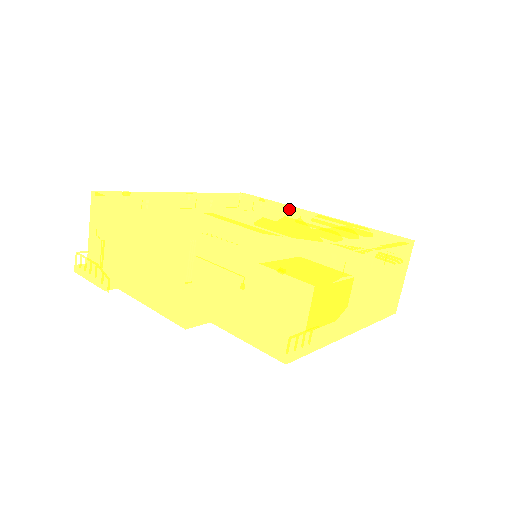
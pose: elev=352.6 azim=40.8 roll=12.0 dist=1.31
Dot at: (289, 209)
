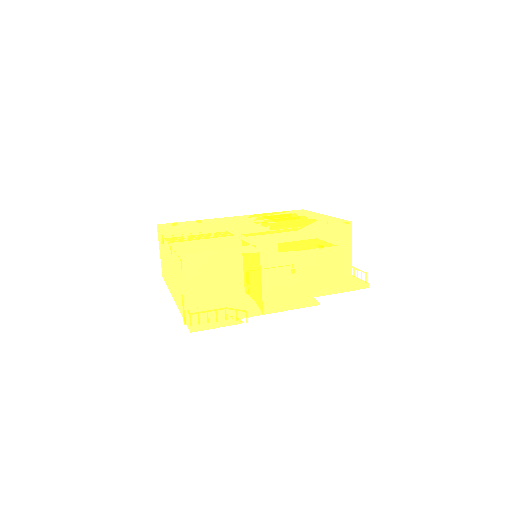
Dot at: (210, 222)
